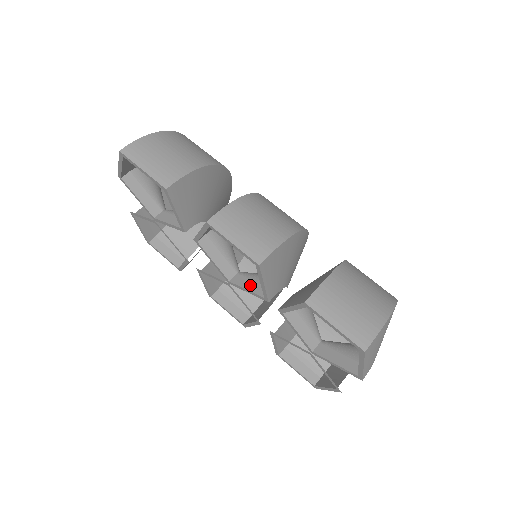
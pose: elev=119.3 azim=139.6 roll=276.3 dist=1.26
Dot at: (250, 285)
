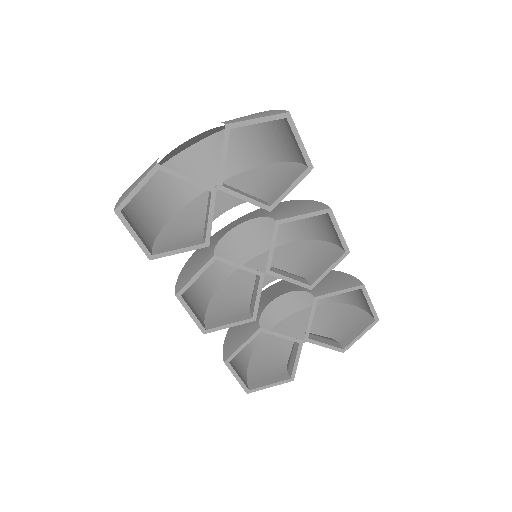
Dot at: (290, 275)
